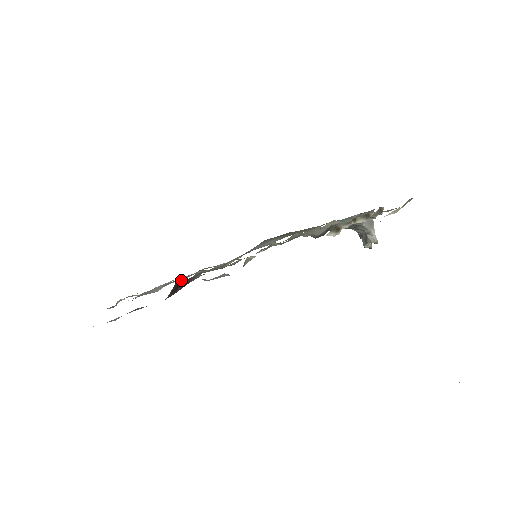
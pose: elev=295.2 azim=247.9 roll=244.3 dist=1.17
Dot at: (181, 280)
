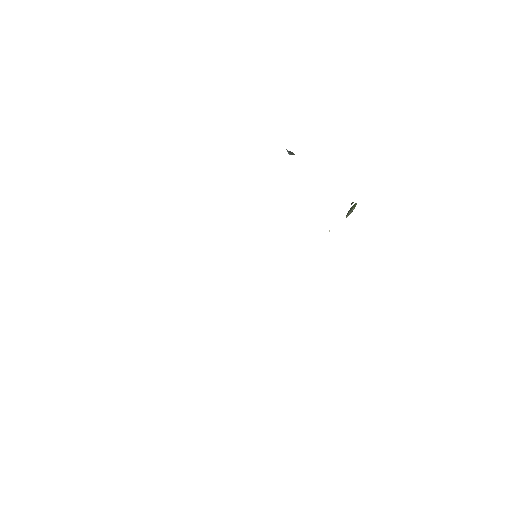
Dot at: occluded
